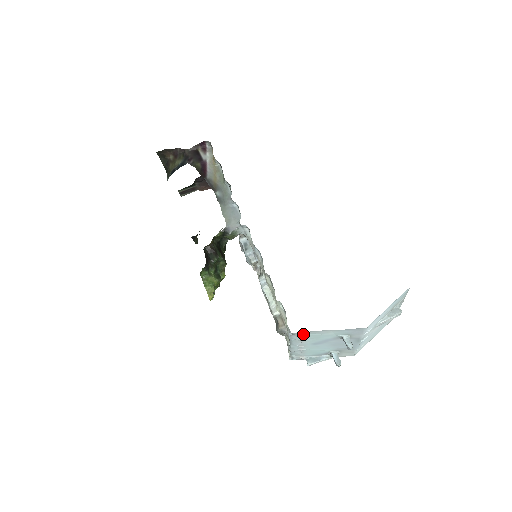
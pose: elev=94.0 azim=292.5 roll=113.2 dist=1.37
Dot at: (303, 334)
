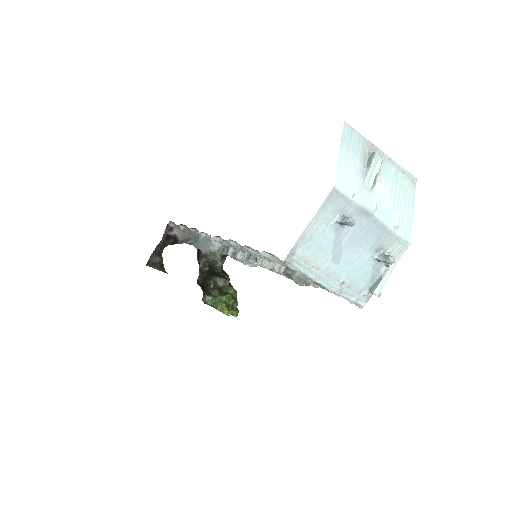
Dot at: (297, 254)
